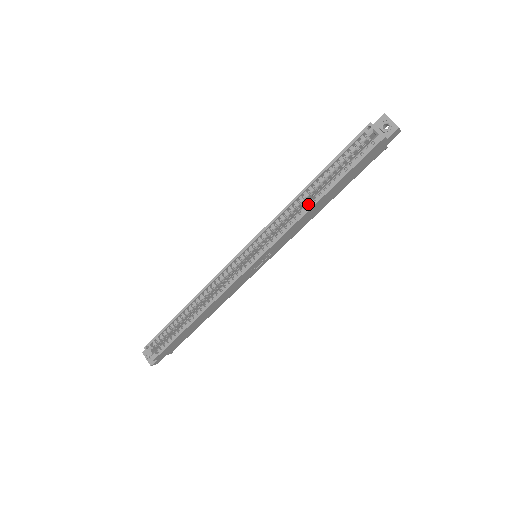
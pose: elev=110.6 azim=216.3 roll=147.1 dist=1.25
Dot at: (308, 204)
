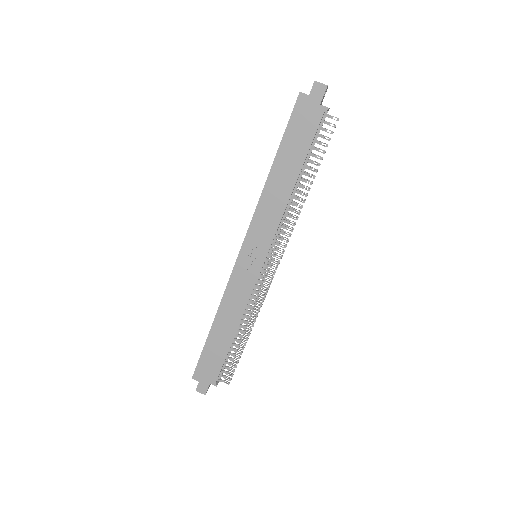
Dot at: (268, 182)
